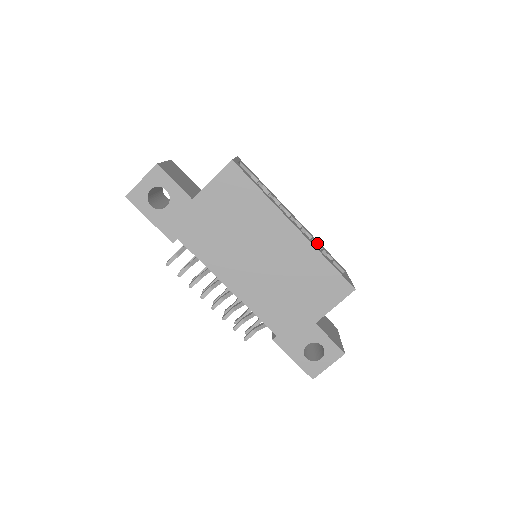
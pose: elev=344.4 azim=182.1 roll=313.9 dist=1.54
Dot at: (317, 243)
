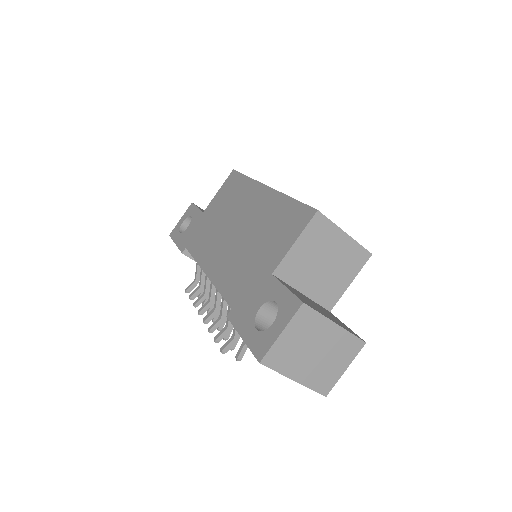
Dot at: occluded
